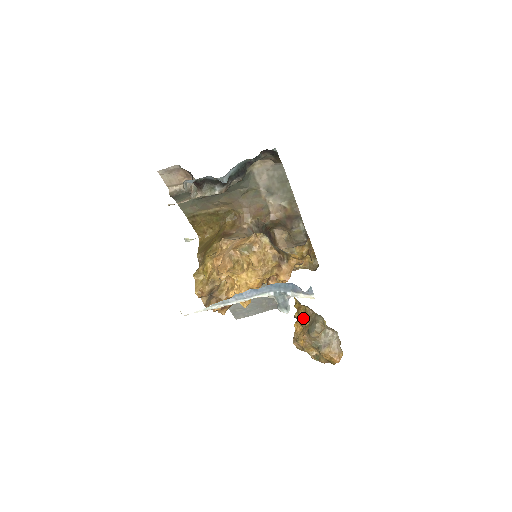
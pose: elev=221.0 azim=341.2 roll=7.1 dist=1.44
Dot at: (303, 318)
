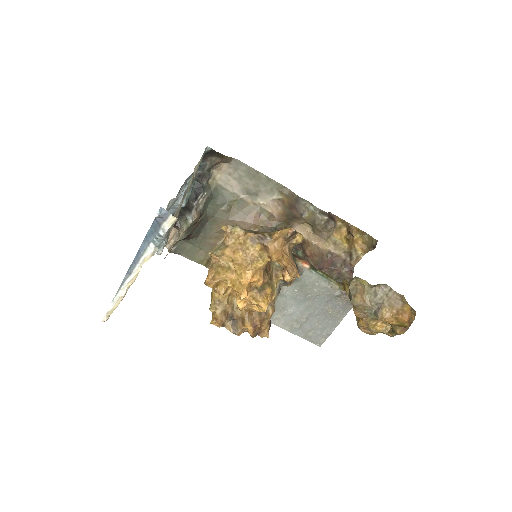
Dot at: occluded
